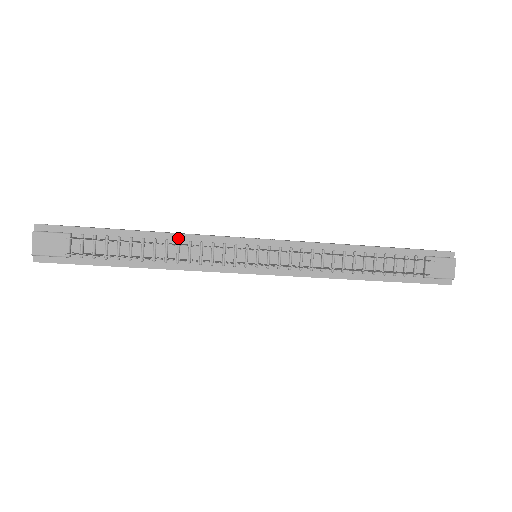
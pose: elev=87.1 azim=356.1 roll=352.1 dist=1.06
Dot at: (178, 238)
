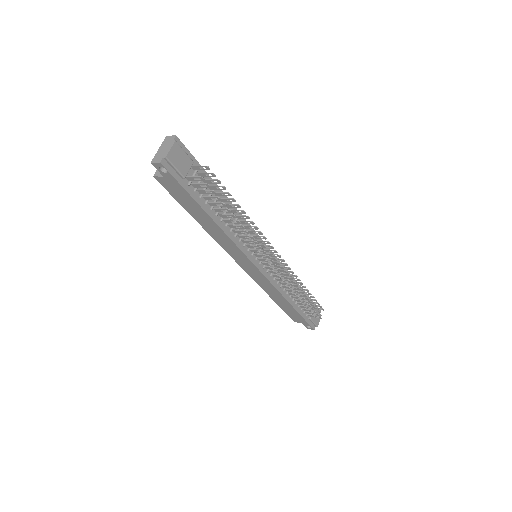
Dot at: occluded
